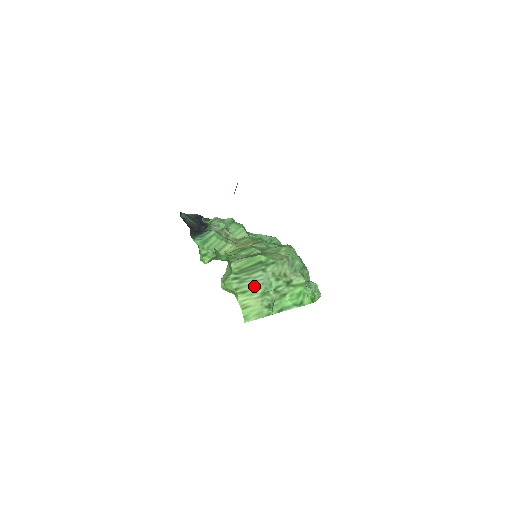
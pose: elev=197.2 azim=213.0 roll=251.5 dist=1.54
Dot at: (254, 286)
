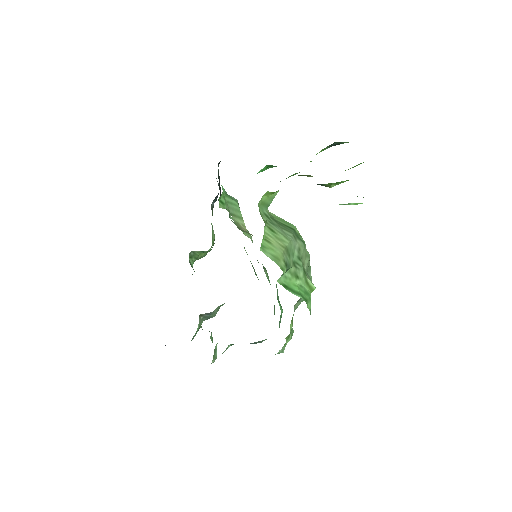
Dot at: (283, 236)
